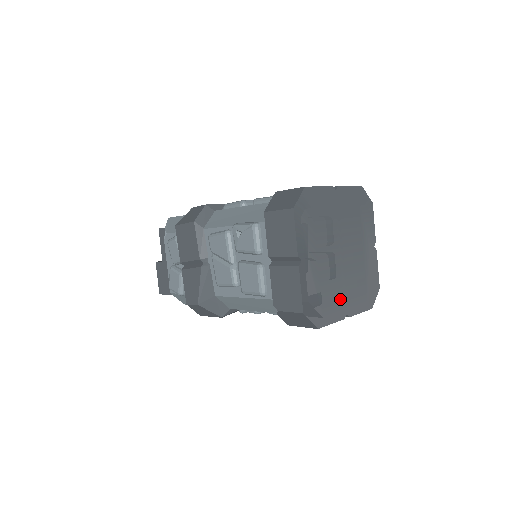
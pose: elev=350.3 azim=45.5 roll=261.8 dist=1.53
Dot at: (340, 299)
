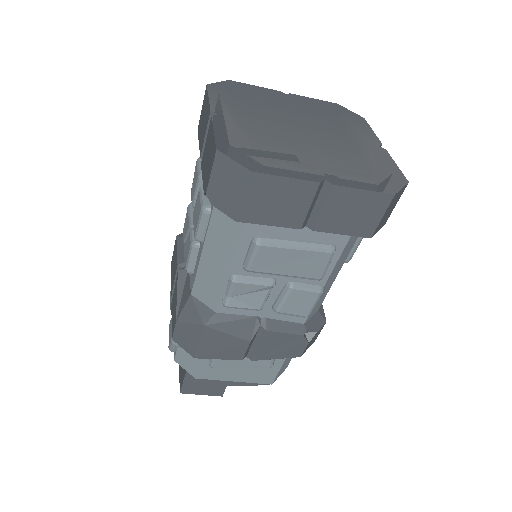
Dot at: (306, 163)
